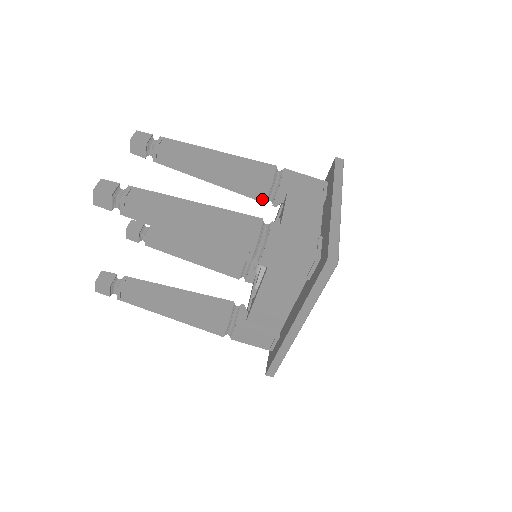
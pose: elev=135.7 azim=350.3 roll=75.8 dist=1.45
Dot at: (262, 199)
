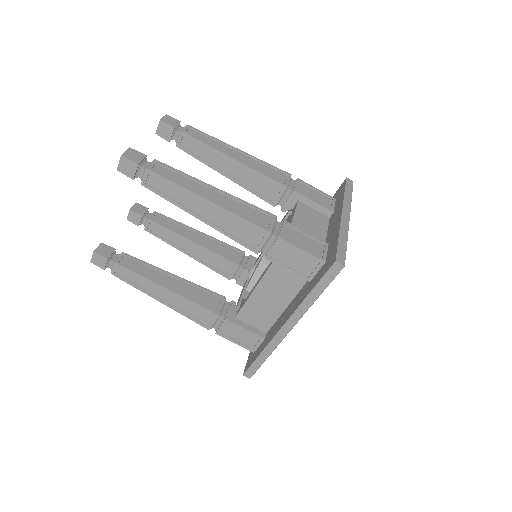
Dot at: (273, 202)
